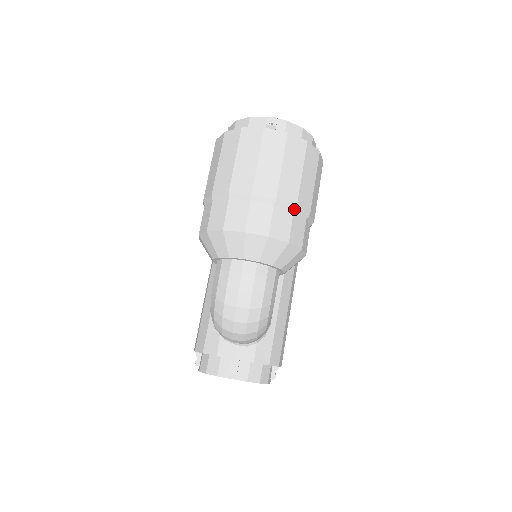
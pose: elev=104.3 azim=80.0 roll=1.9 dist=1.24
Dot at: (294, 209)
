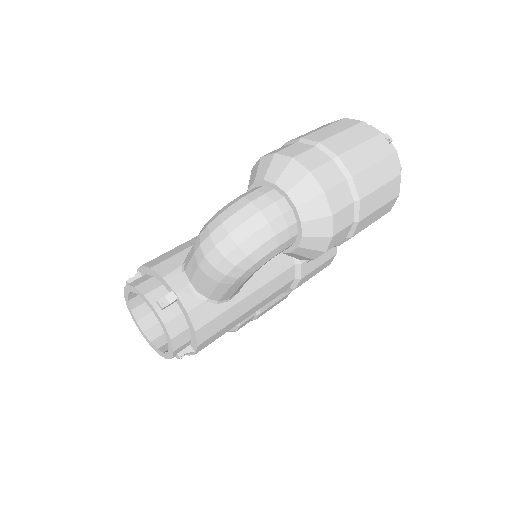
Dot at: (356, 200)
